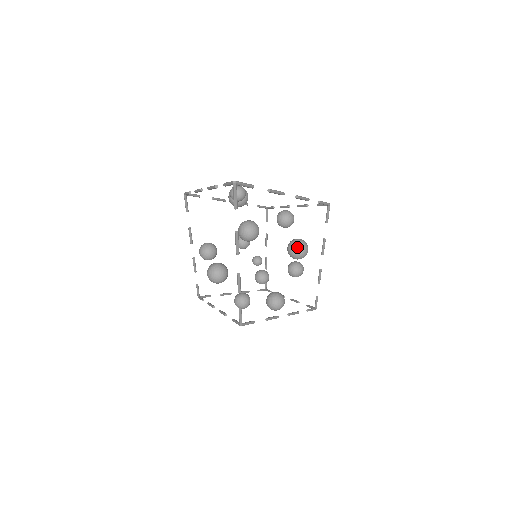
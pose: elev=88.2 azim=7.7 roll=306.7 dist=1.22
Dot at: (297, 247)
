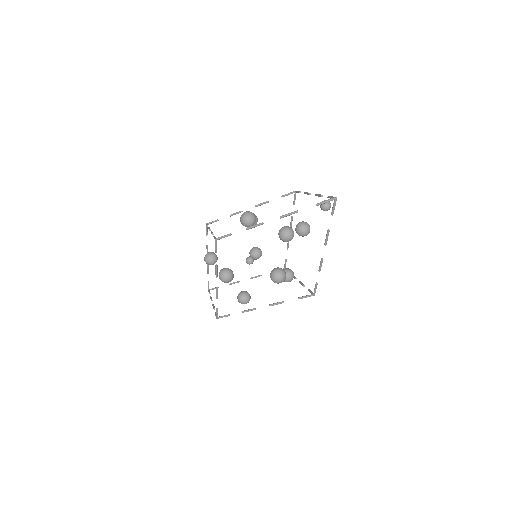
Dot at: (307, 227)
